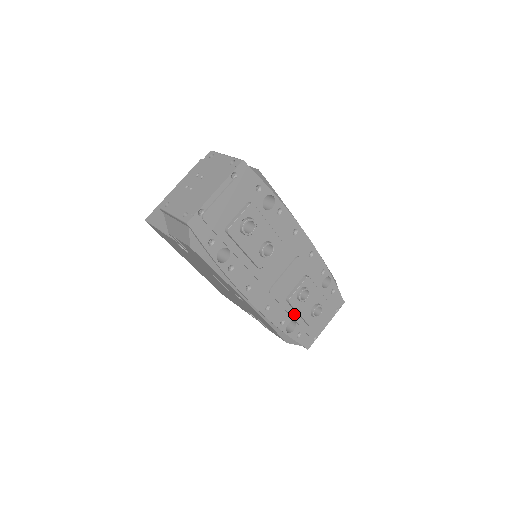
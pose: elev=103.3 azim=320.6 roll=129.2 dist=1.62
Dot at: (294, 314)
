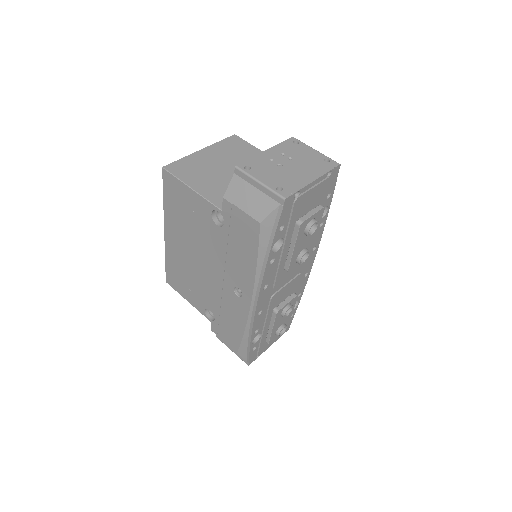
Dot at: (266, 327)
